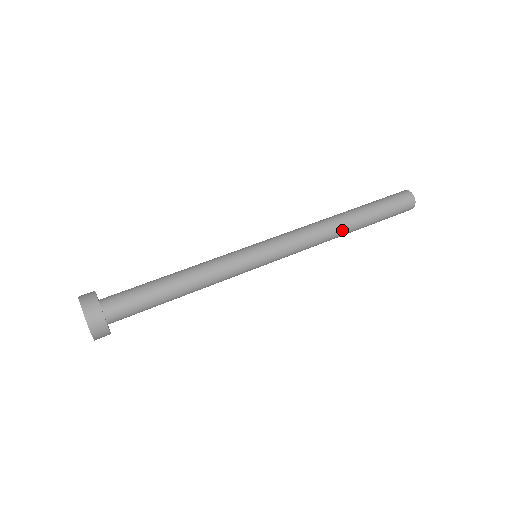
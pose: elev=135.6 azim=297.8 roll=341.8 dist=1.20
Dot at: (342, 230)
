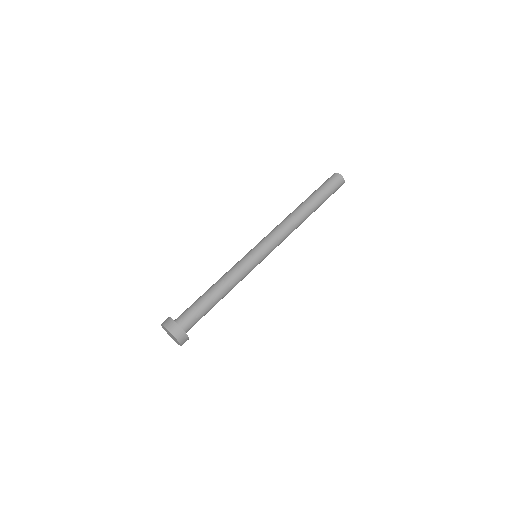
Dot at: (303, 217)
